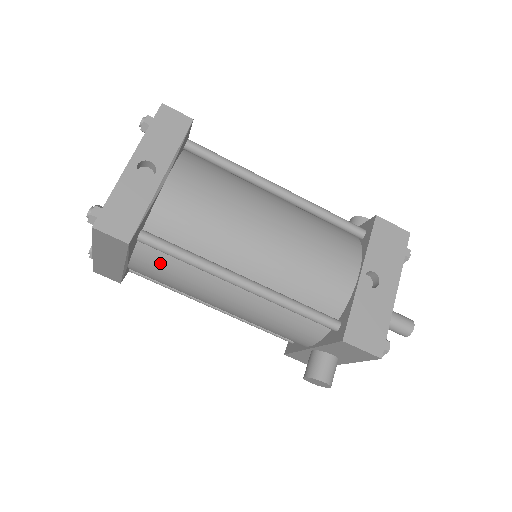
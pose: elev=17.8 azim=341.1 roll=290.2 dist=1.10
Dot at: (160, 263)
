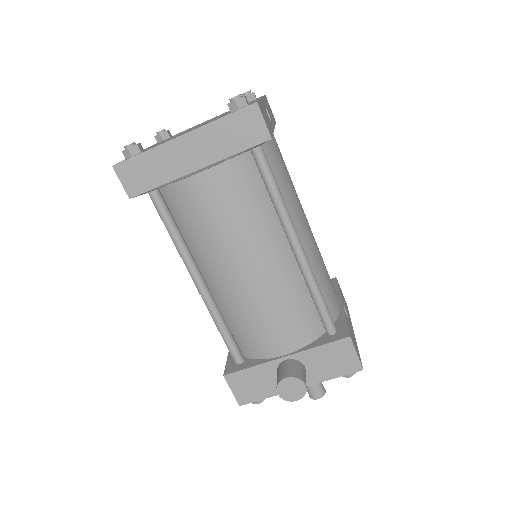
Dot at: (242, 186)
